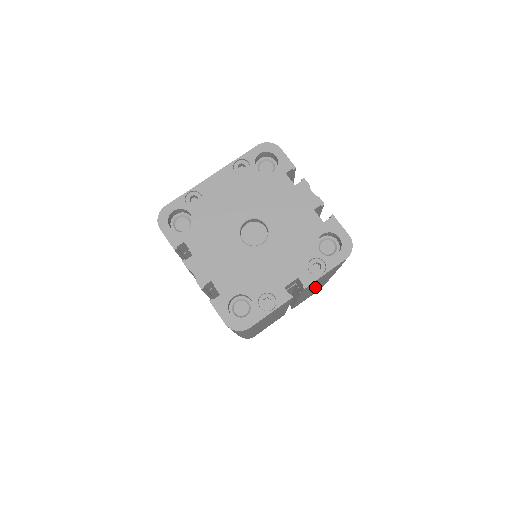
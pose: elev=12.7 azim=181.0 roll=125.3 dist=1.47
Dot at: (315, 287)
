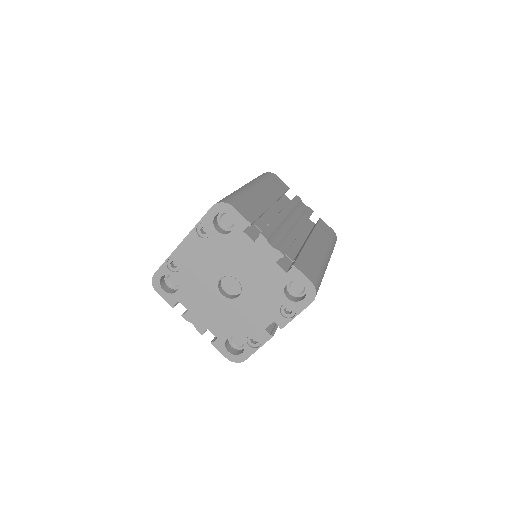
Dot at: occluded
